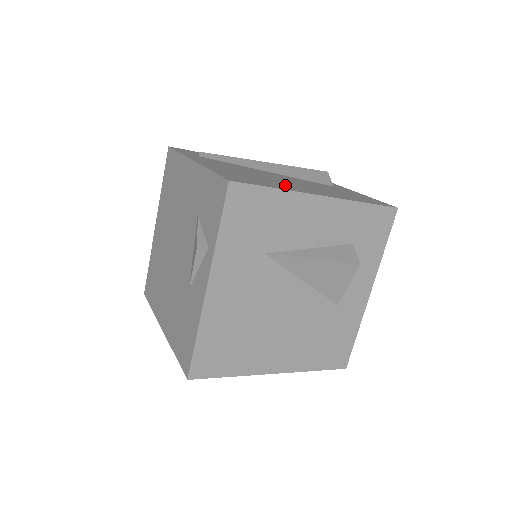
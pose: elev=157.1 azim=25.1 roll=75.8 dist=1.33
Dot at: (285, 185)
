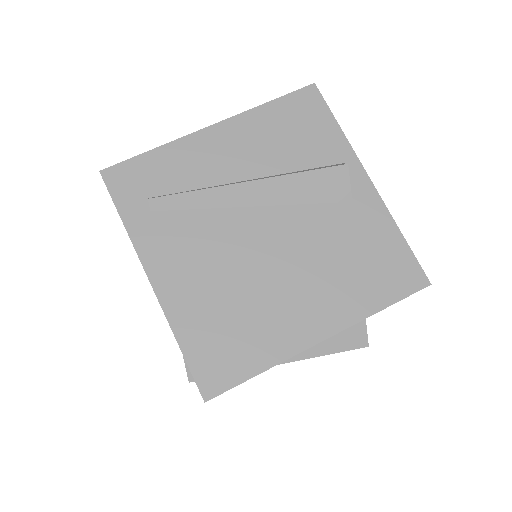
Dot at: (275, 324)
